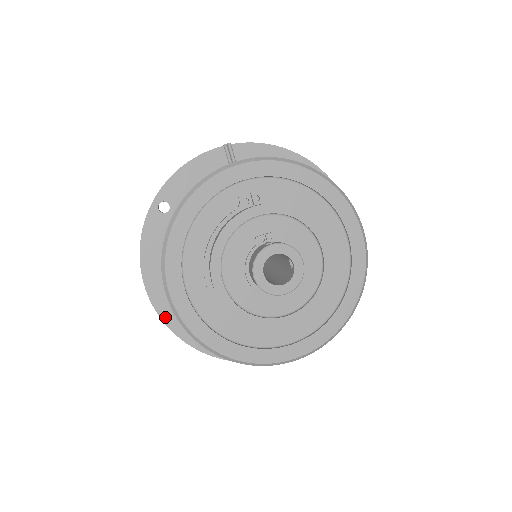
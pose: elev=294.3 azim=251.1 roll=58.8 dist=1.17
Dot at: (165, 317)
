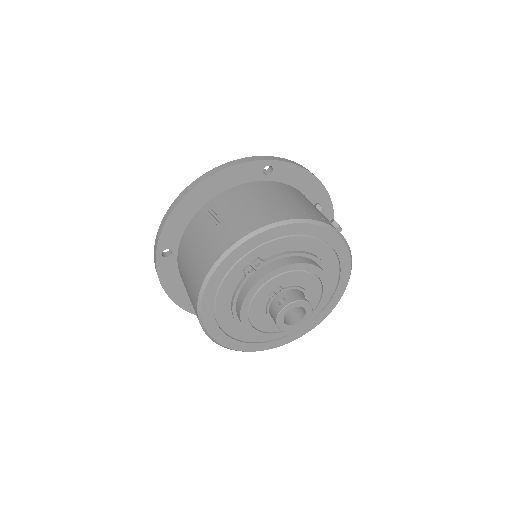
Dot at: occluded
